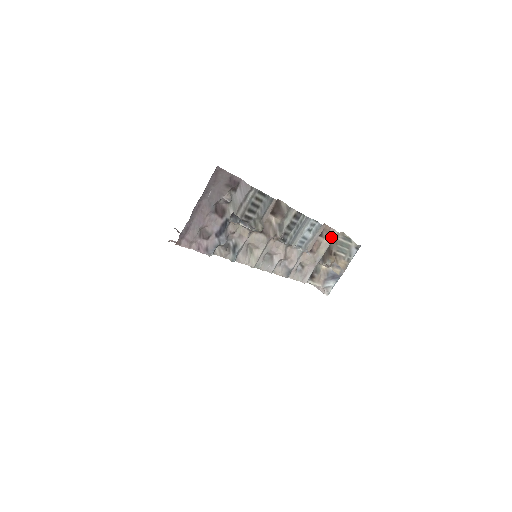
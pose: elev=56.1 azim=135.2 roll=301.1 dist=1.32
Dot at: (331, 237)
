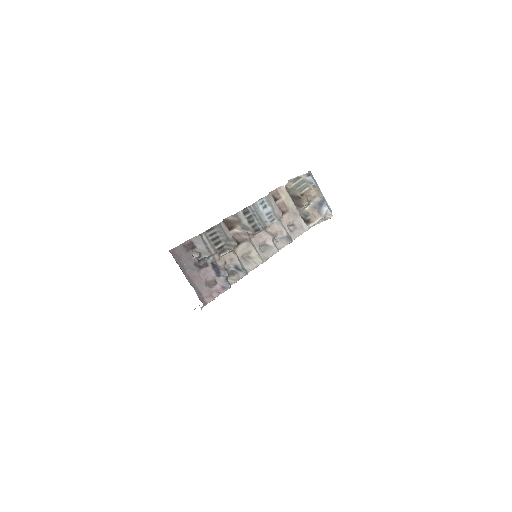
Dot at: (284, 192)
